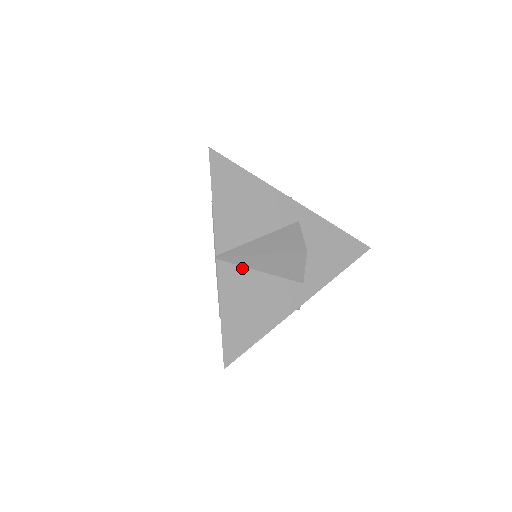
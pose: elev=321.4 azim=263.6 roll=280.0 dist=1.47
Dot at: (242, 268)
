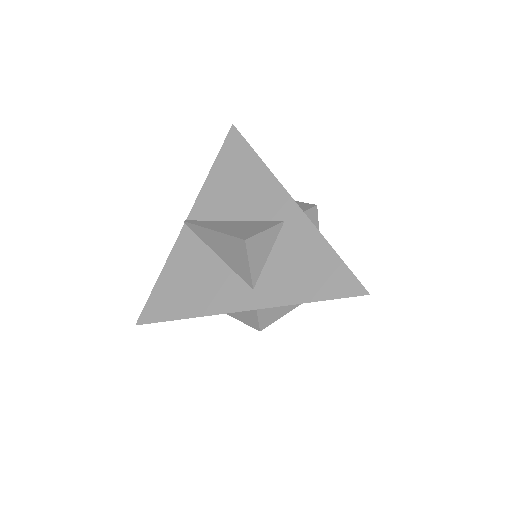
Dot at: (201, 242)
